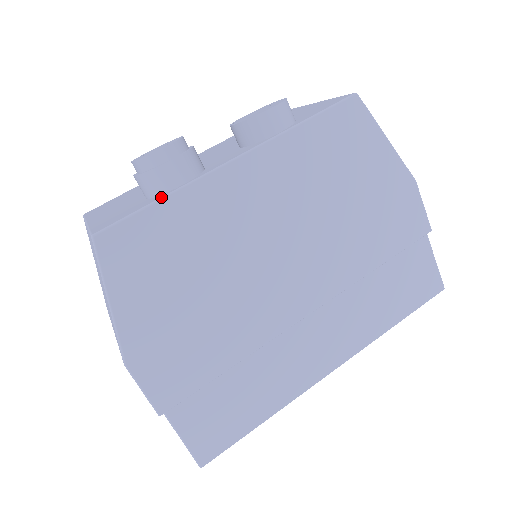
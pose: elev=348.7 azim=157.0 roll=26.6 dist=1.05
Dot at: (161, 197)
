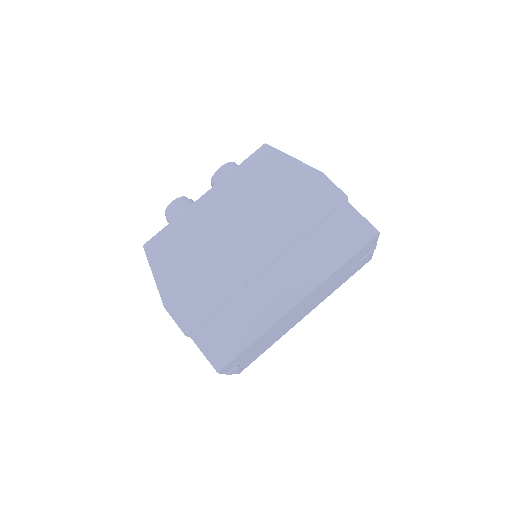
Dot at: (171, 221)
